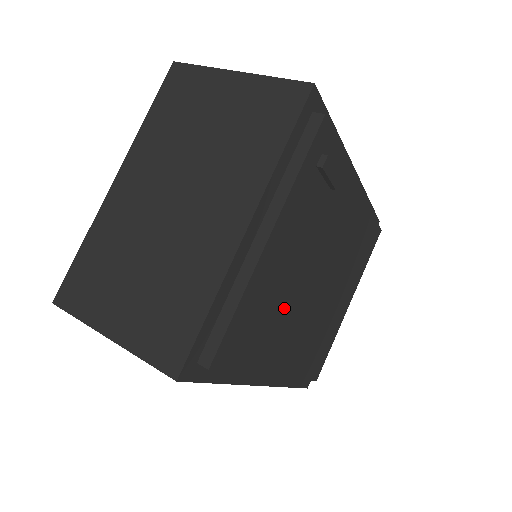
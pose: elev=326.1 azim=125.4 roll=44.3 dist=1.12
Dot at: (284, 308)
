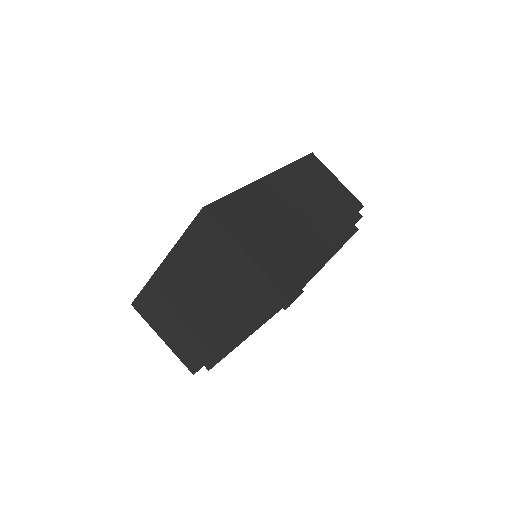
Dot at: occluded
